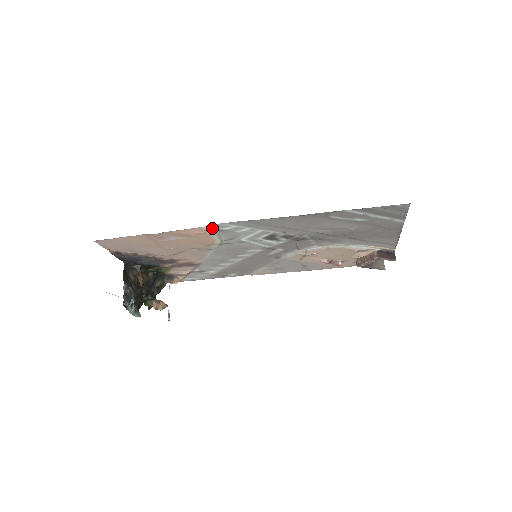
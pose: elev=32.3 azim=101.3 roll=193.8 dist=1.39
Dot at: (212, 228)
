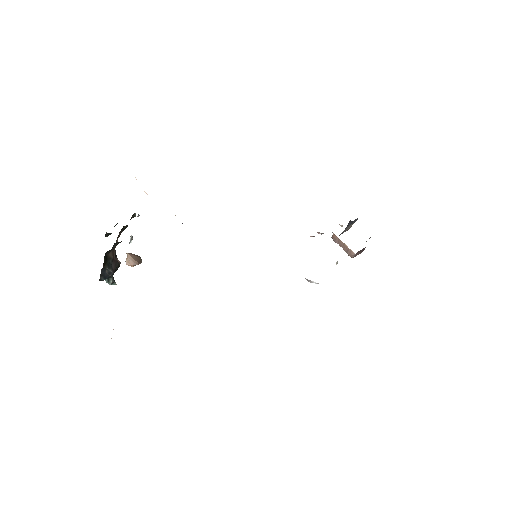
Dot at: occluded
